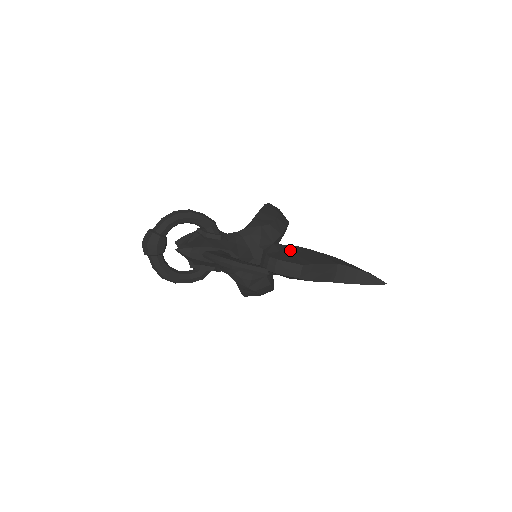
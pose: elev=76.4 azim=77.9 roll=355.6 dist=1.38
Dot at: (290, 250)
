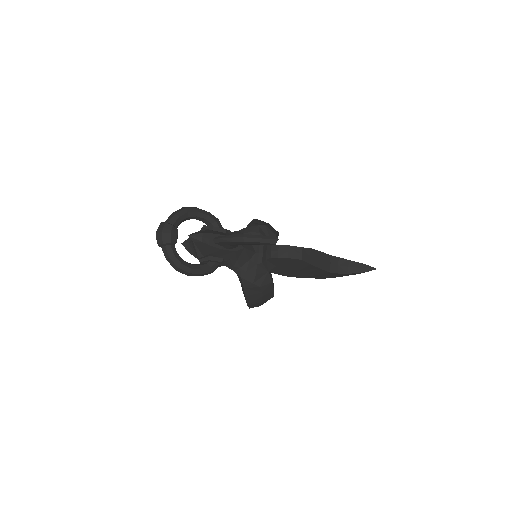
Dot at: occluded
